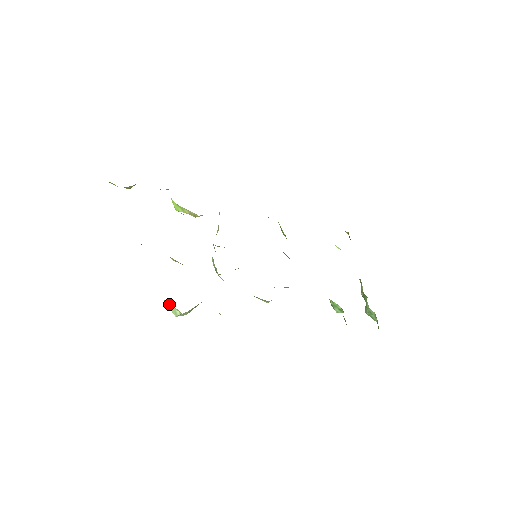
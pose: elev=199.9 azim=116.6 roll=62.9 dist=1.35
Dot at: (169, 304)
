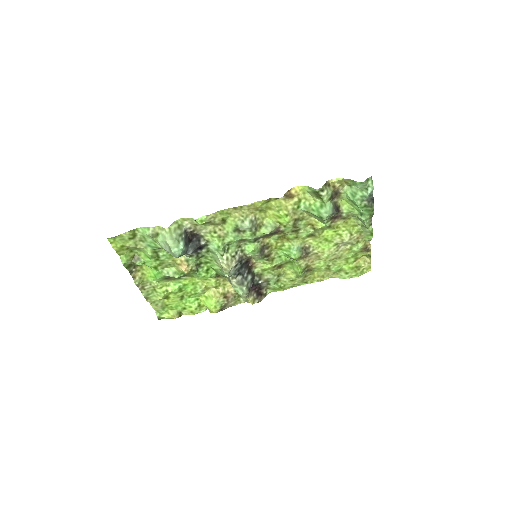
Dot at: (160, 237)
